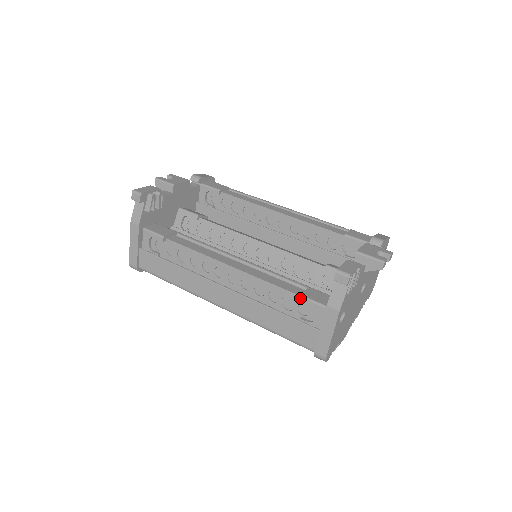
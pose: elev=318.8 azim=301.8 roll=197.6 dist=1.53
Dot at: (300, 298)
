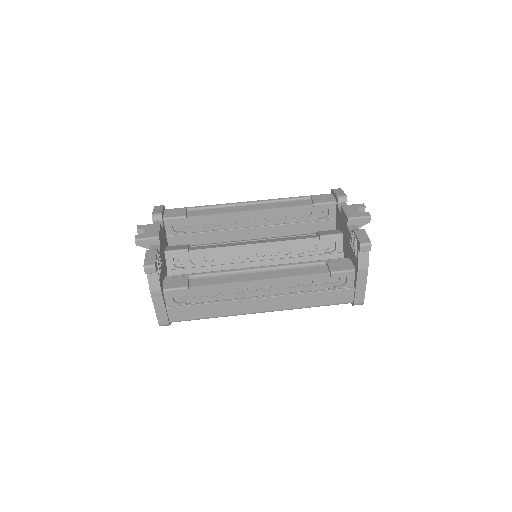
Dot at: (332, 274)
